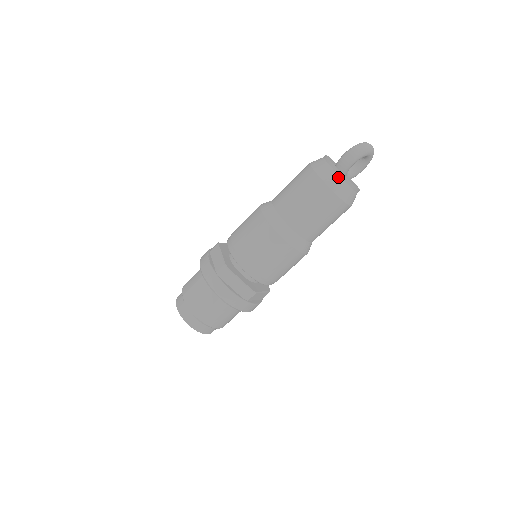
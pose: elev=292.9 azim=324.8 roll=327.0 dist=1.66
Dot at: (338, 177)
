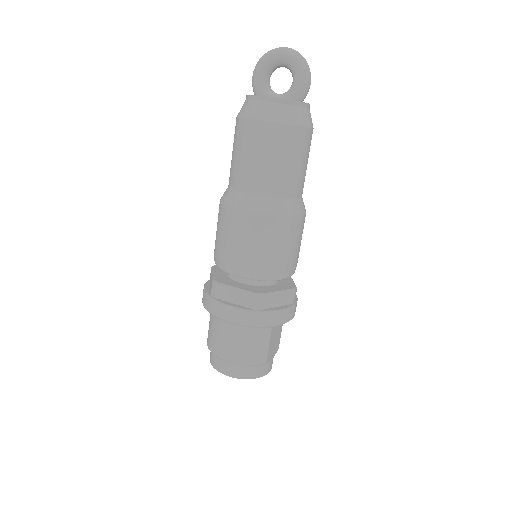
Dot at: occluded
